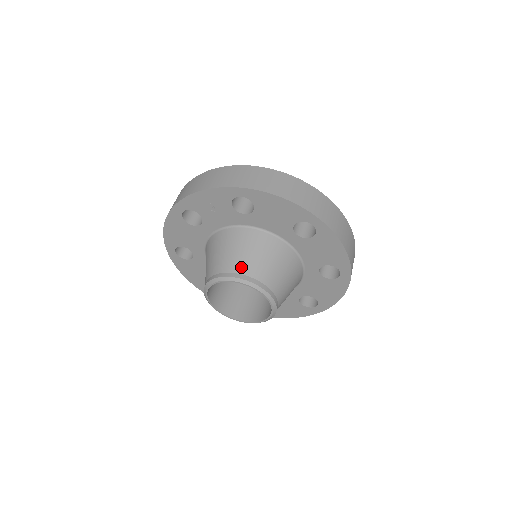
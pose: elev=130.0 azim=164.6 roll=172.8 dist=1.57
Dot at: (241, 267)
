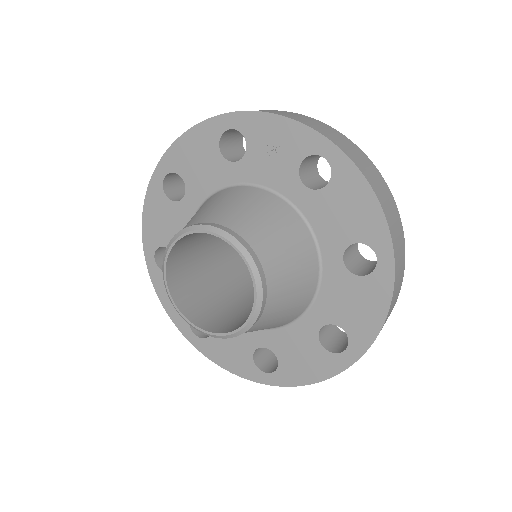
Dot at: (256, 238)
